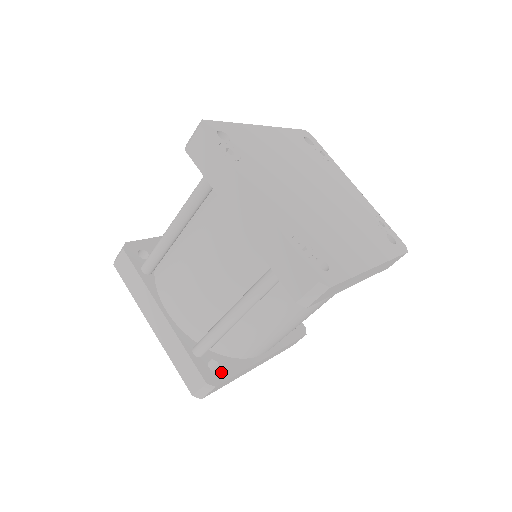
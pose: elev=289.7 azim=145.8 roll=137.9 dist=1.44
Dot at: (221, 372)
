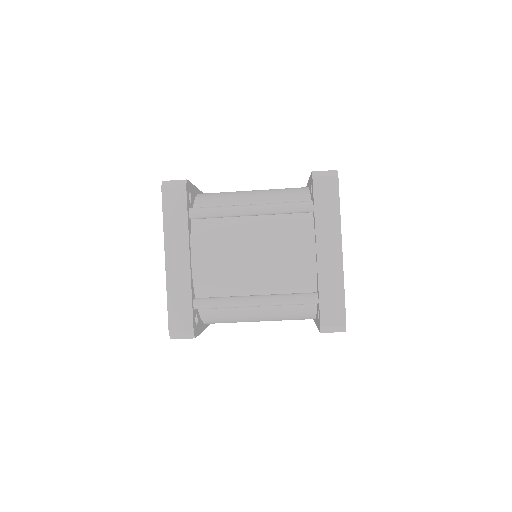
Dot at: (198, 327)
